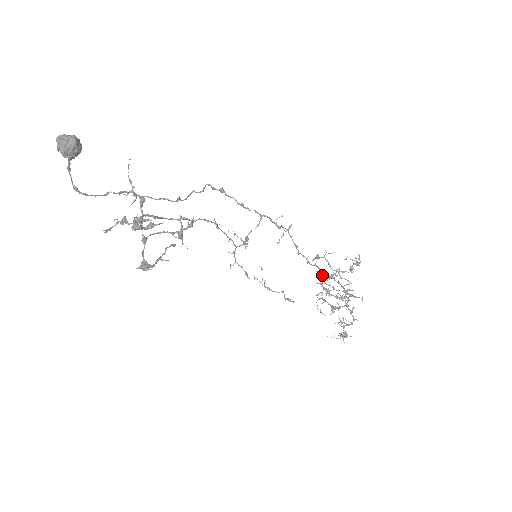
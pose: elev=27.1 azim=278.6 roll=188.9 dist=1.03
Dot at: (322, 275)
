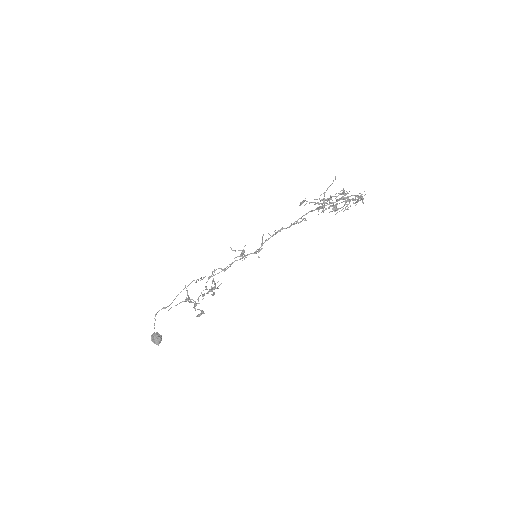
Dot at: occluded
